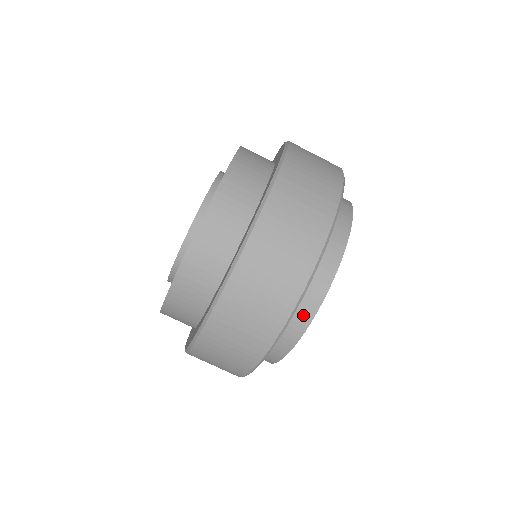
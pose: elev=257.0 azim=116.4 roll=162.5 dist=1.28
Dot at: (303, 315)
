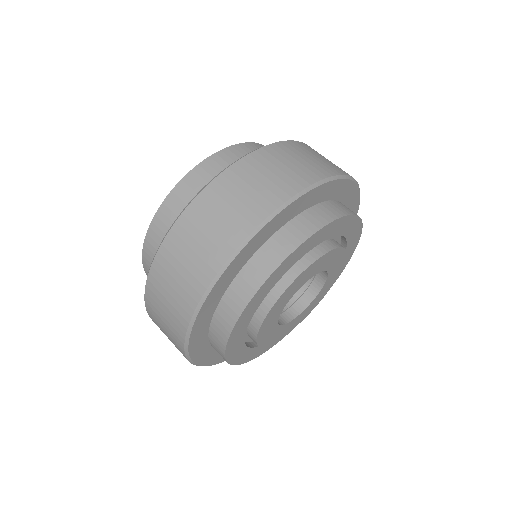
Dot at: (290, 239)
